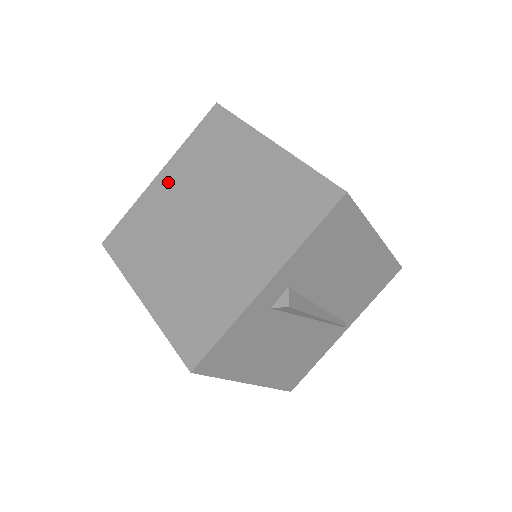
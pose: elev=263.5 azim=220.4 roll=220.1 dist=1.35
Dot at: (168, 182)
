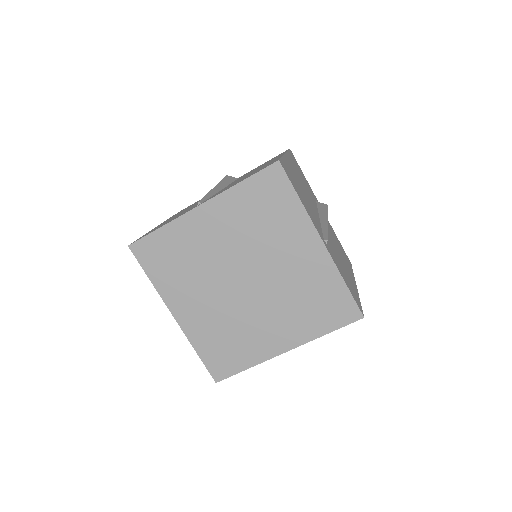
Dot at: (211, 221)
